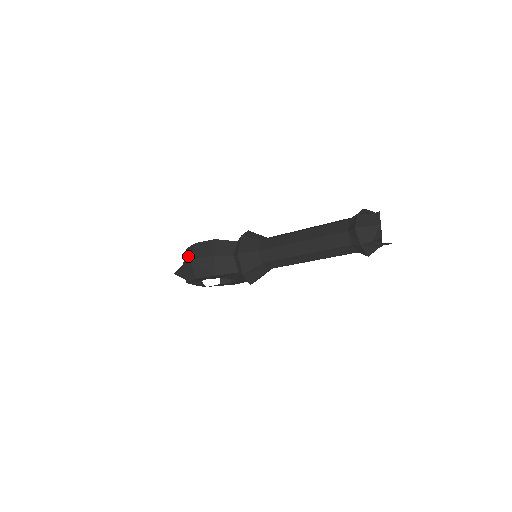
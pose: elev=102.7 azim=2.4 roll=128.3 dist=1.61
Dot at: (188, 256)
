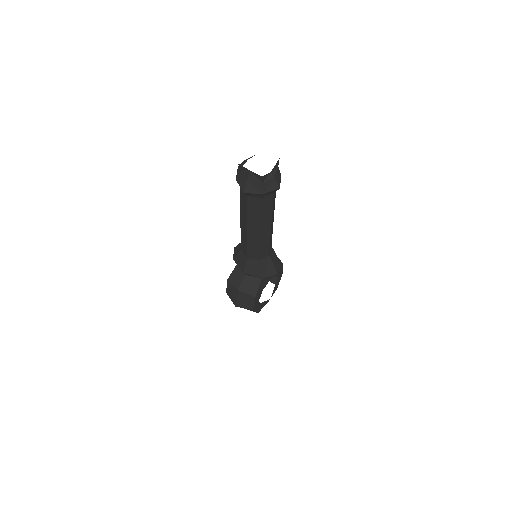
Dot at: occluded
